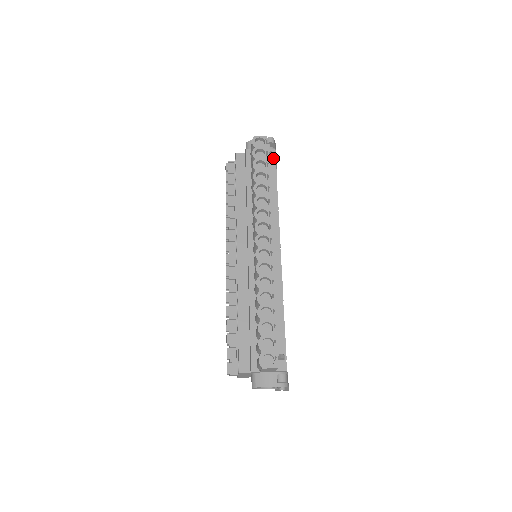
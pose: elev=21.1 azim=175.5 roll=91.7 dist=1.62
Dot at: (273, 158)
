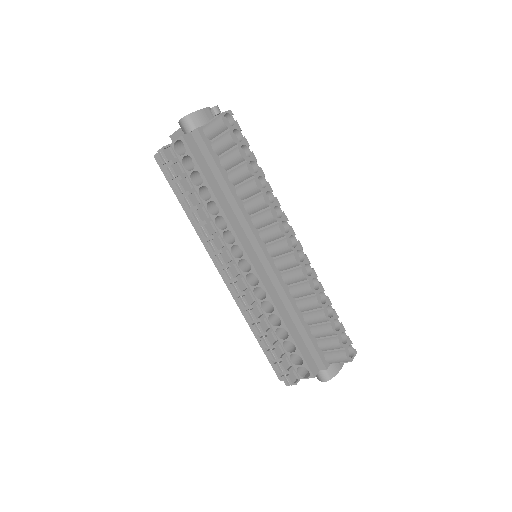
Dot at: occluded
